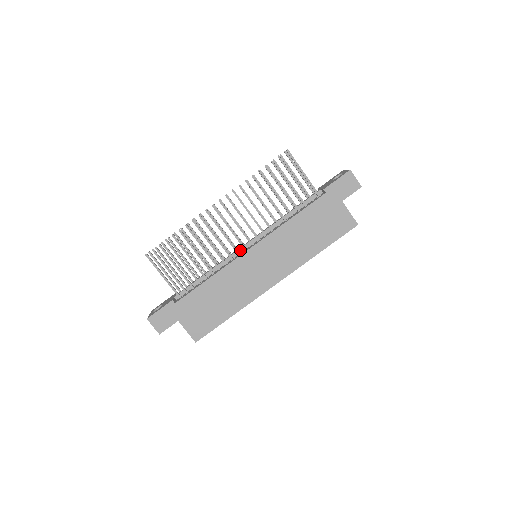
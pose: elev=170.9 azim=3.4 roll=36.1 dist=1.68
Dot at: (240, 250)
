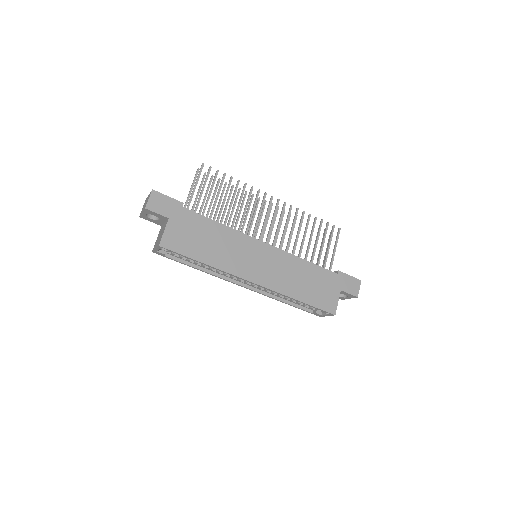
Dot at: occluded
